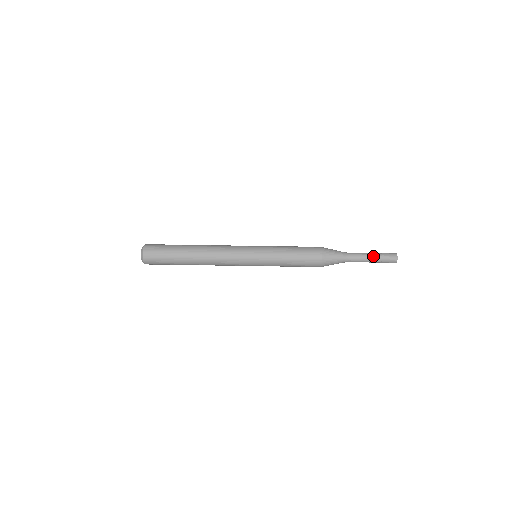
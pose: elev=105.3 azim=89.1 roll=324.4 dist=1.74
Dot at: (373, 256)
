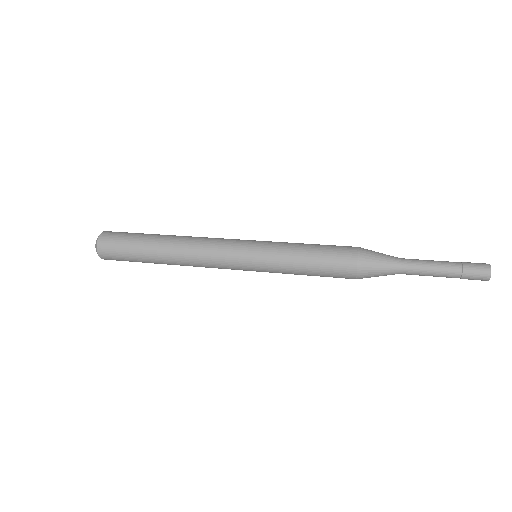
Dot at: (446, 265)
